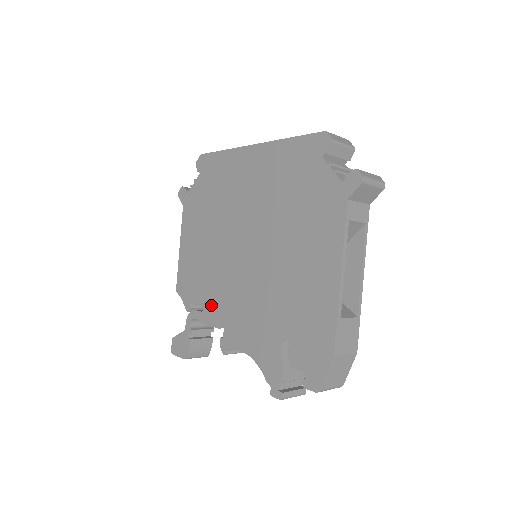
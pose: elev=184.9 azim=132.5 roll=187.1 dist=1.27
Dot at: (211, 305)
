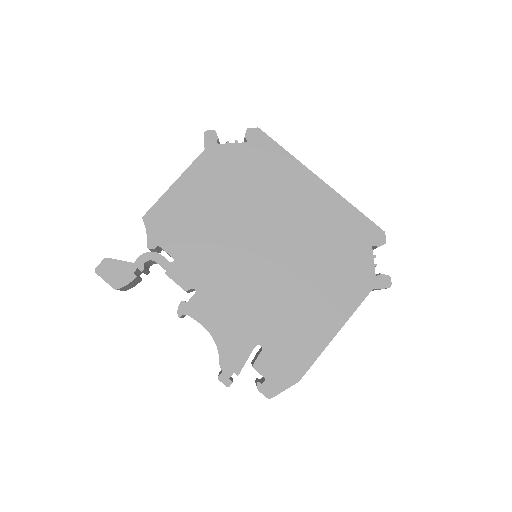
Dot at: (188, 265)
